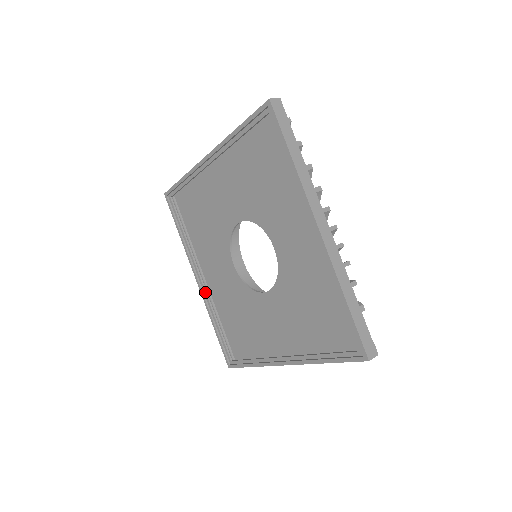
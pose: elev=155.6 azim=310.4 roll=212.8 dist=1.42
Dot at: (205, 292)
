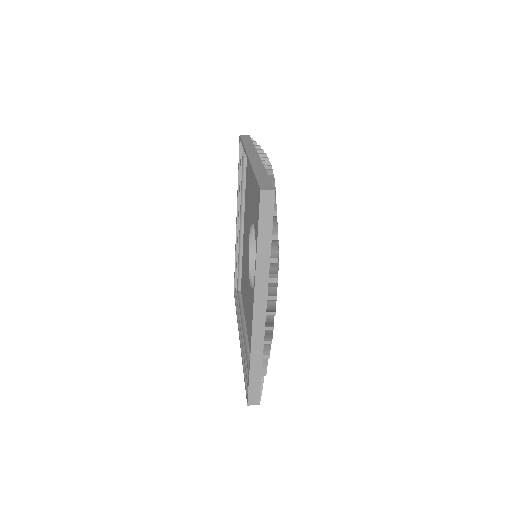
Dot at: (238, 233)
